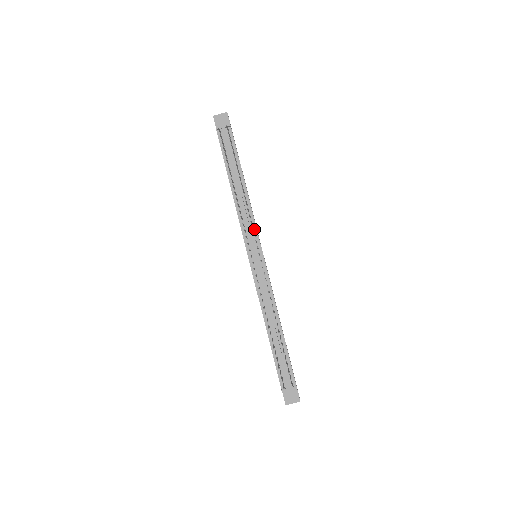
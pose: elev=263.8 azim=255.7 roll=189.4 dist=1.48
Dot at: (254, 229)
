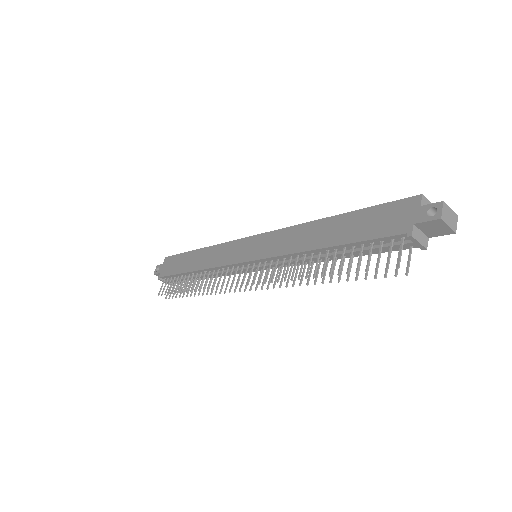
Dot at: occluded
